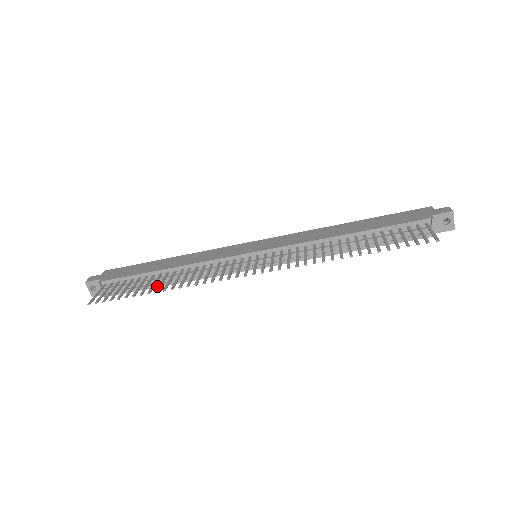
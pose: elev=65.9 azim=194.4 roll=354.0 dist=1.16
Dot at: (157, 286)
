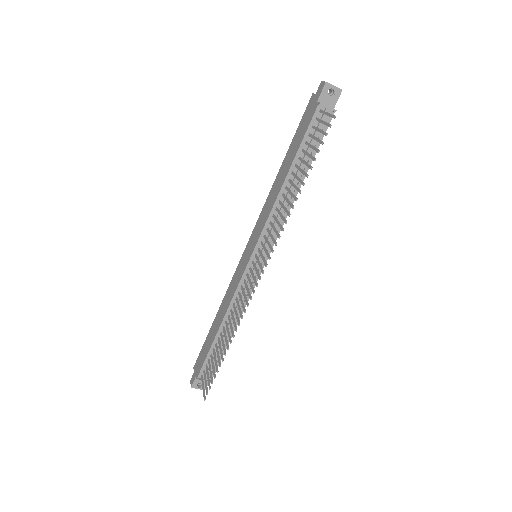
Dot at: (228, 342)
